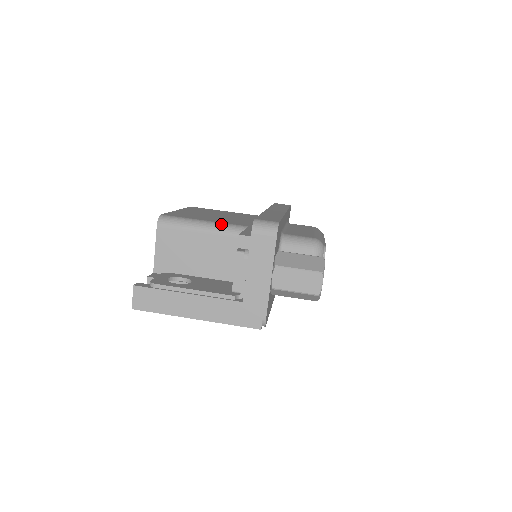
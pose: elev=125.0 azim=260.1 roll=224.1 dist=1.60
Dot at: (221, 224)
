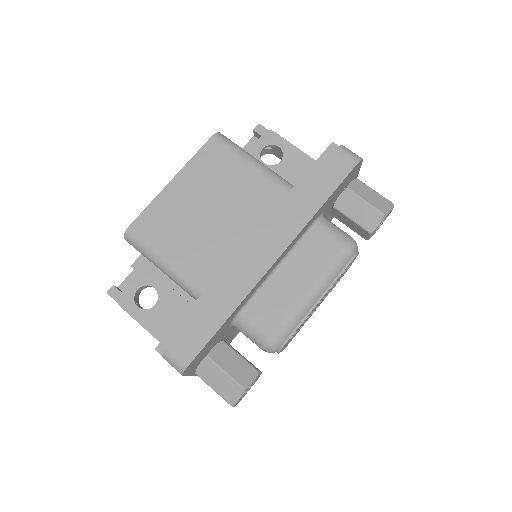
Dot at: (178, 275)
